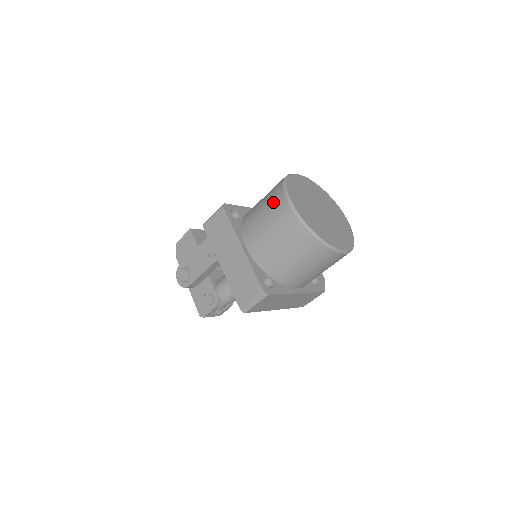
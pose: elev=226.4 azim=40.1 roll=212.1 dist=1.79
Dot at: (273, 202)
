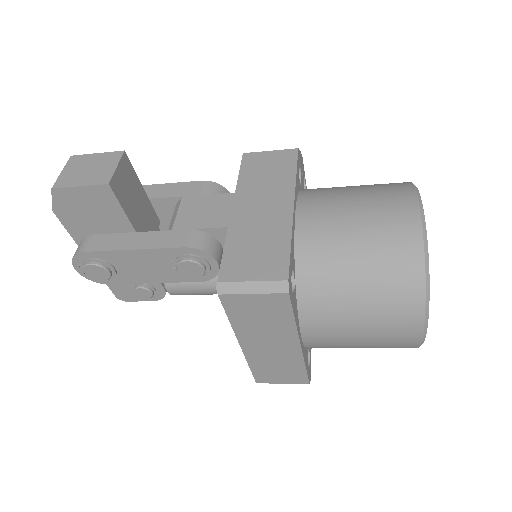
Dot at: (393, 314)
